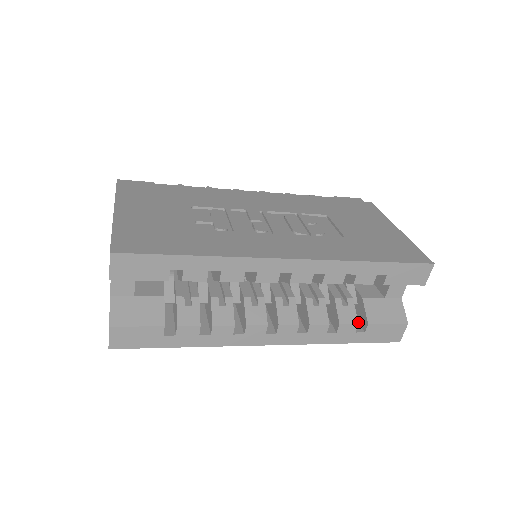
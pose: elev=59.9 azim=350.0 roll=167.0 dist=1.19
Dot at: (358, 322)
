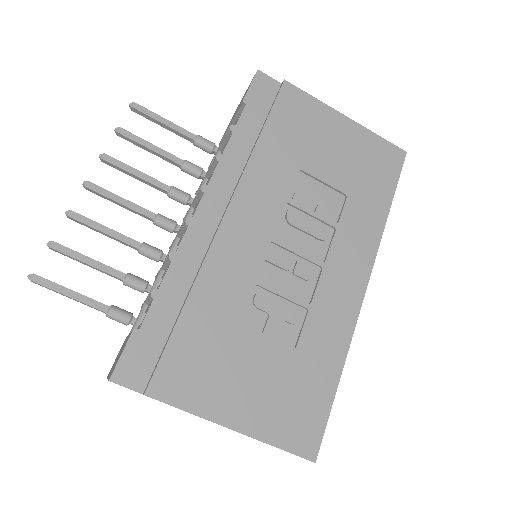
Dot at: occluded
